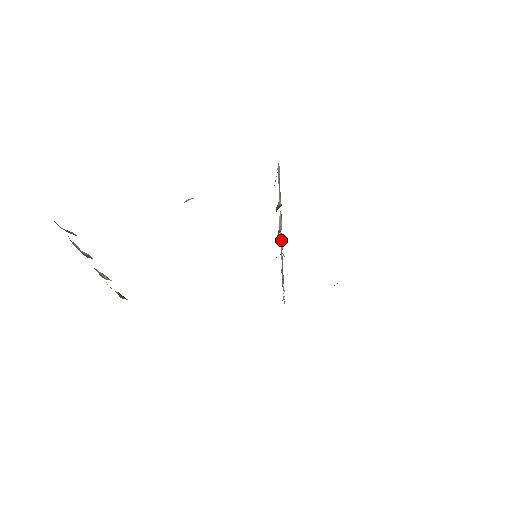
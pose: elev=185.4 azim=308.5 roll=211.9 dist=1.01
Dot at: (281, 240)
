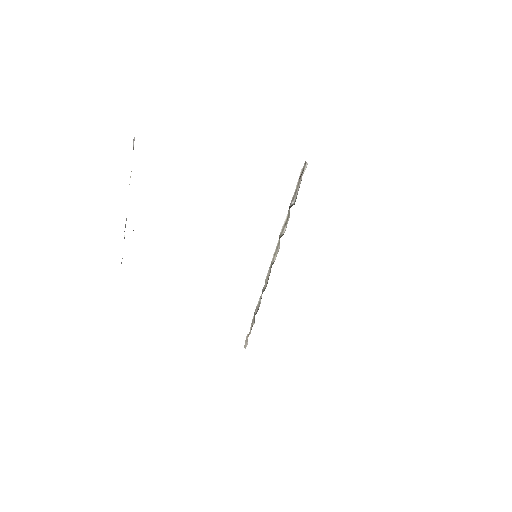
Dot at: (275, 252)
